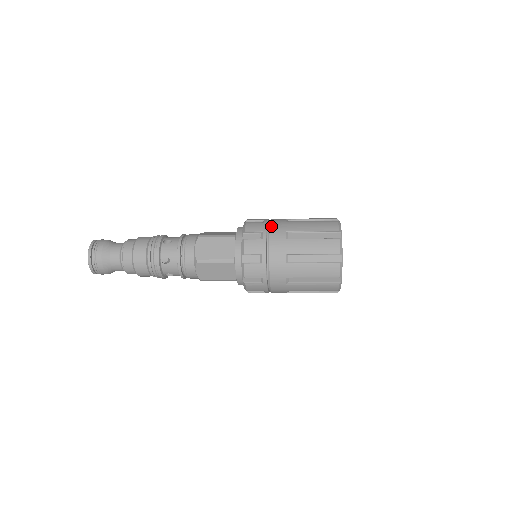
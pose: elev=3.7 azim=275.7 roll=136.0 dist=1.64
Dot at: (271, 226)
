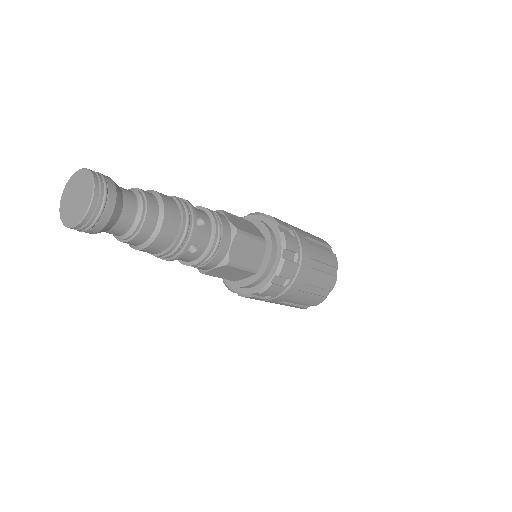
Dot at: (302, 246)
